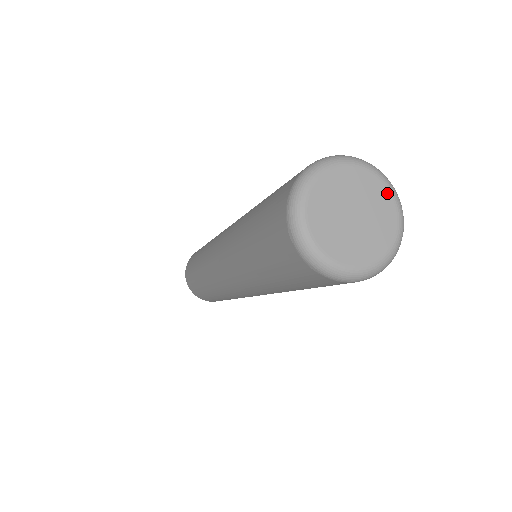
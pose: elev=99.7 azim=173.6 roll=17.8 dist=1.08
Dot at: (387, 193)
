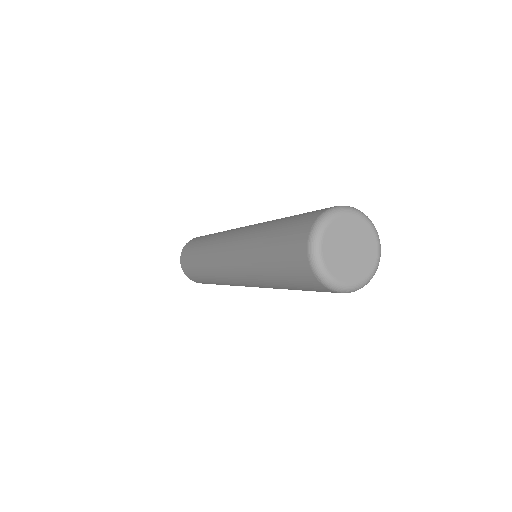
Dot at: (365, 224)
